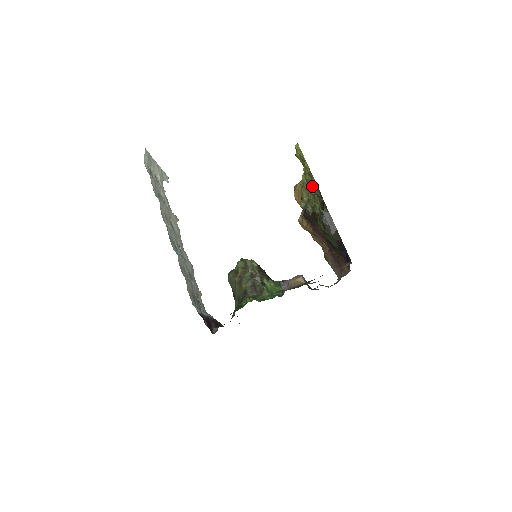
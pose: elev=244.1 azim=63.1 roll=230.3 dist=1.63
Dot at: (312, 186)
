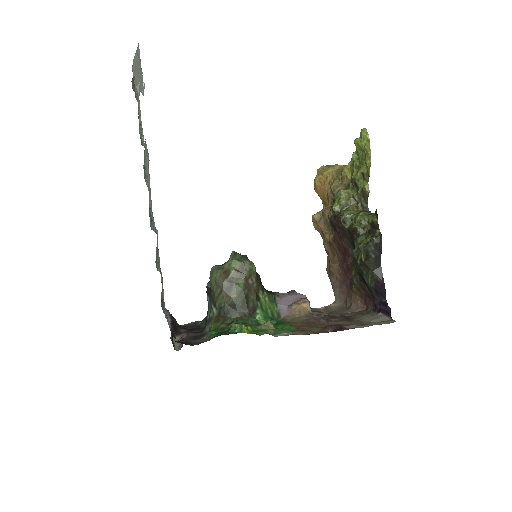
Dot at: (361, 191)
